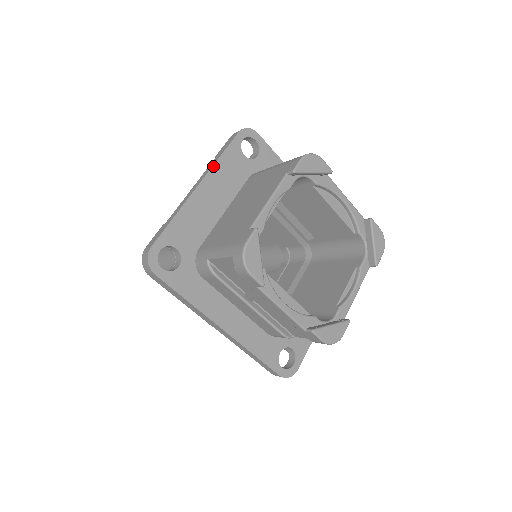
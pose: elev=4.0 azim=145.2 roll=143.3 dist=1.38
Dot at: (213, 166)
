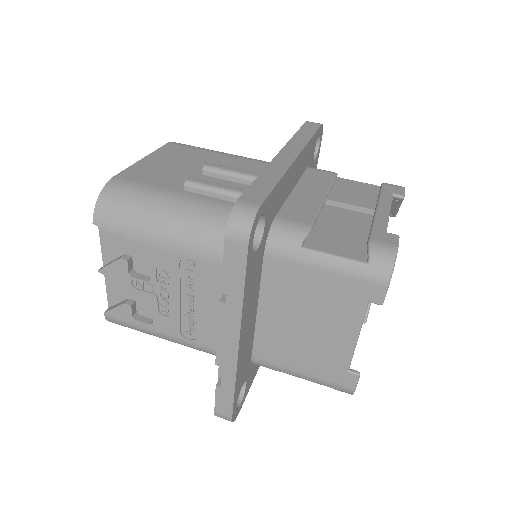
Dot at: (242, 313)
